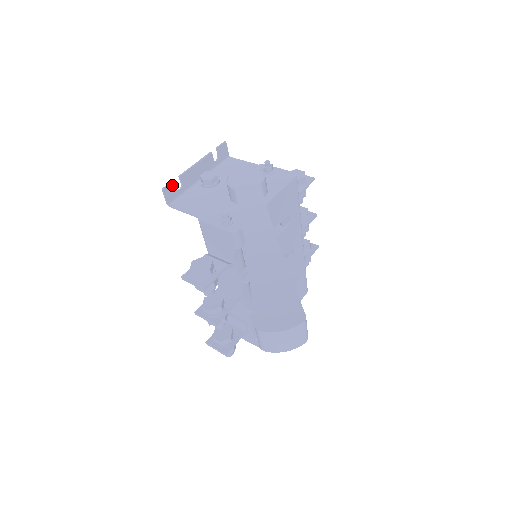
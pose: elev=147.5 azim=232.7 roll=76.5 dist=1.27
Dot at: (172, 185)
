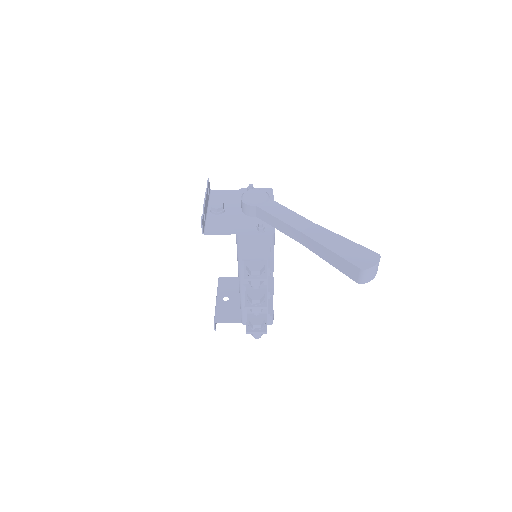
Dot at: (203, 217)
